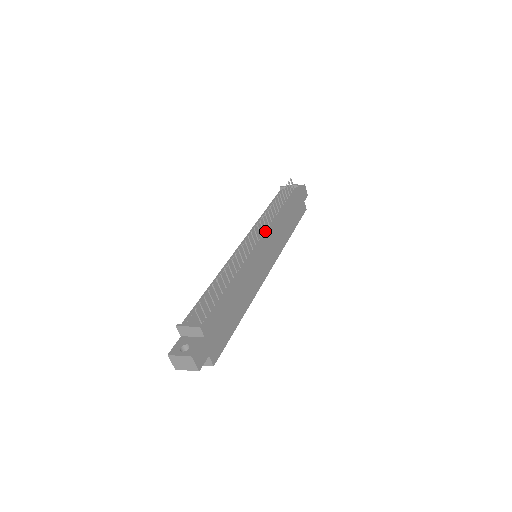
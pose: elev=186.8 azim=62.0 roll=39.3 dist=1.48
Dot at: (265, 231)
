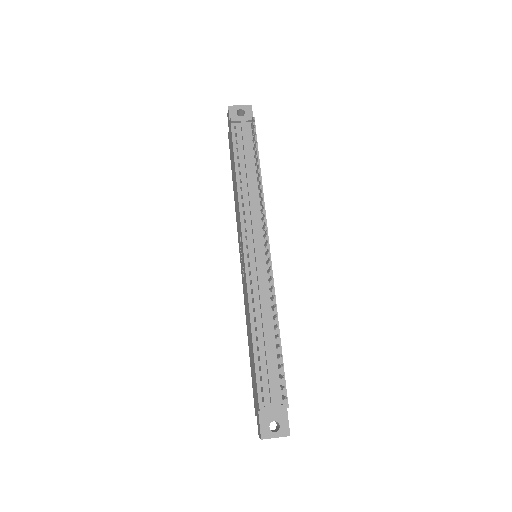
Dot at: occluded
